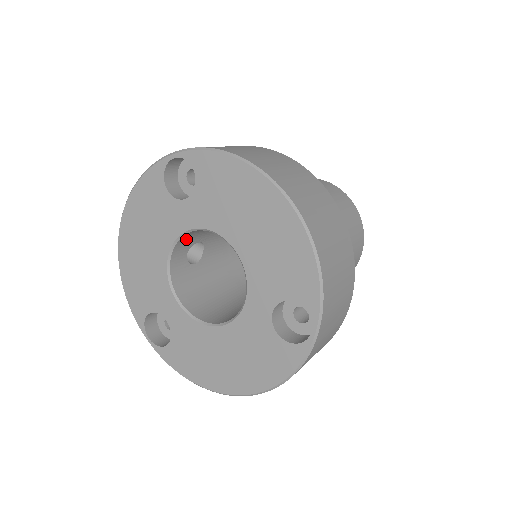
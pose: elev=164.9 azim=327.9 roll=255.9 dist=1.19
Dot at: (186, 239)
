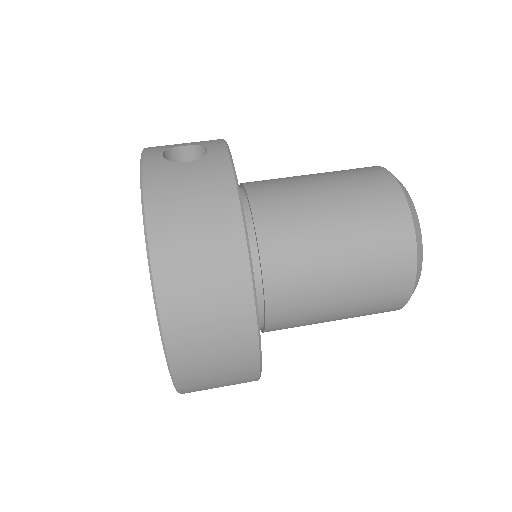
Dot at: occluded
